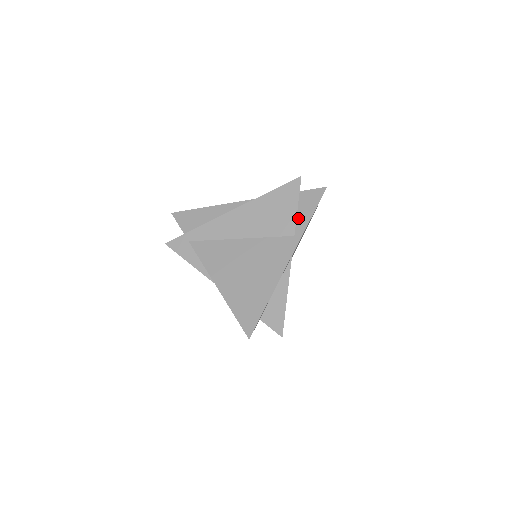
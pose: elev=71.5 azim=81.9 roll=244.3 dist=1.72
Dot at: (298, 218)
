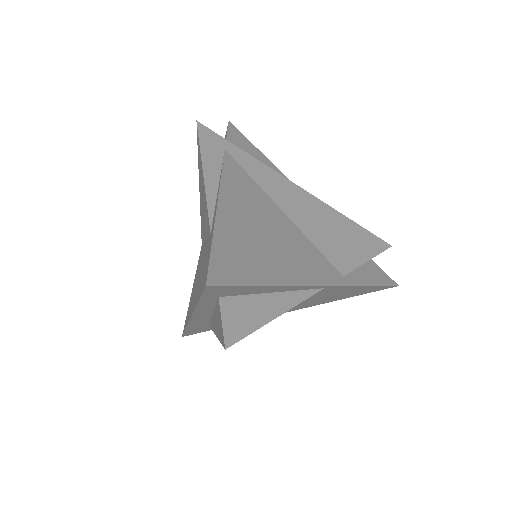
Dot at: (357, 270)
